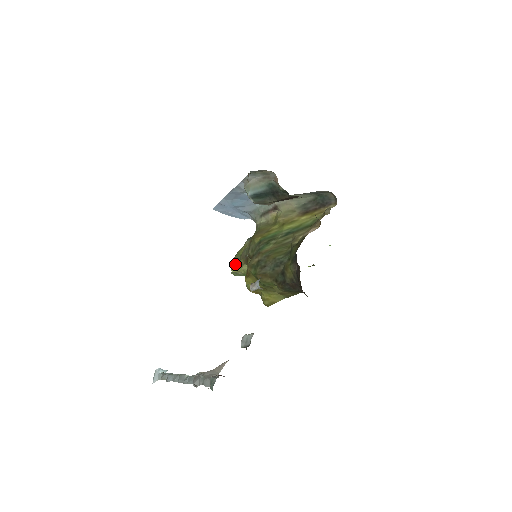
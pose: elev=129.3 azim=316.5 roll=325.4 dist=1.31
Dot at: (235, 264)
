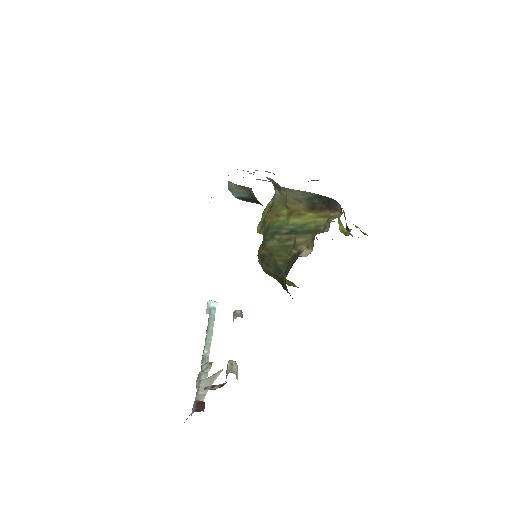
Dot at: (259, 227)
